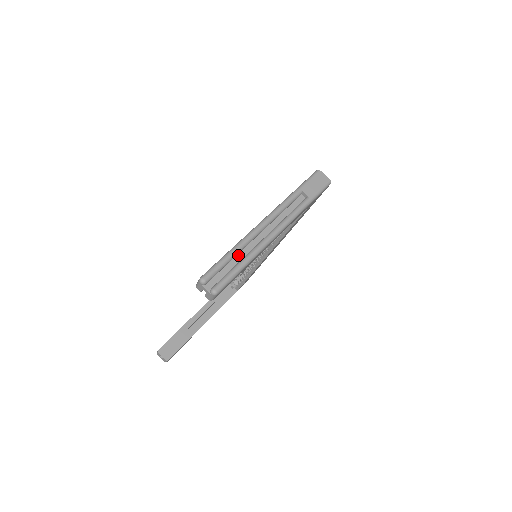
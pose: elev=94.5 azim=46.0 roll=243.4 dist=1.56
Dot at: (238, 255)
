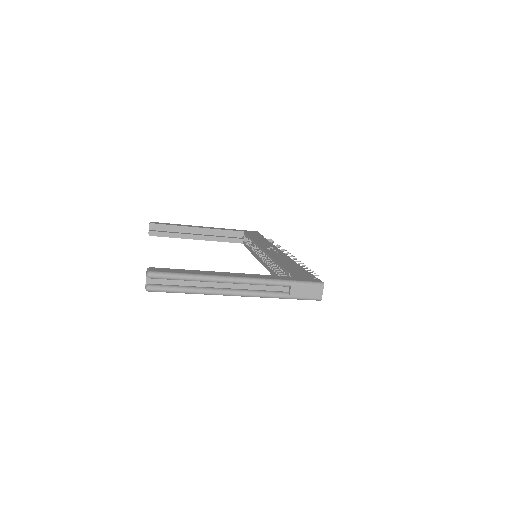
Dot at: (193, 281)
